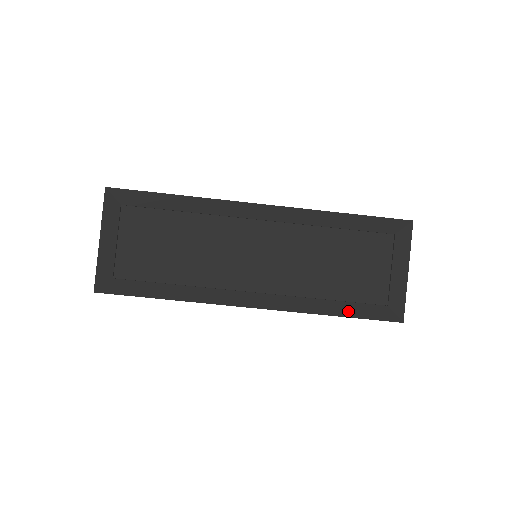
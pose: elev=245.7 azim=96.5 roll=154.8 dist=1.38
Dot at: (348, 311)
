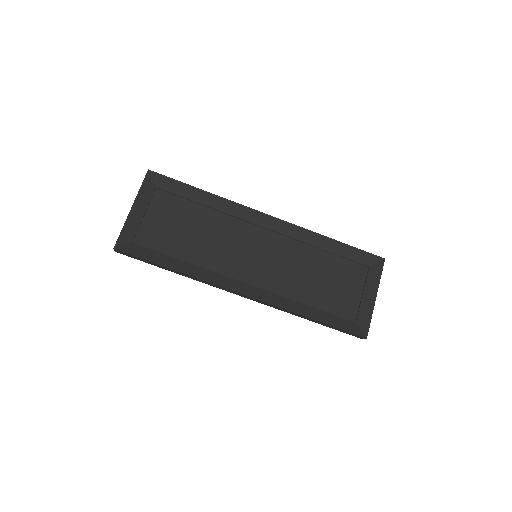
Dot at: (323, 318)
